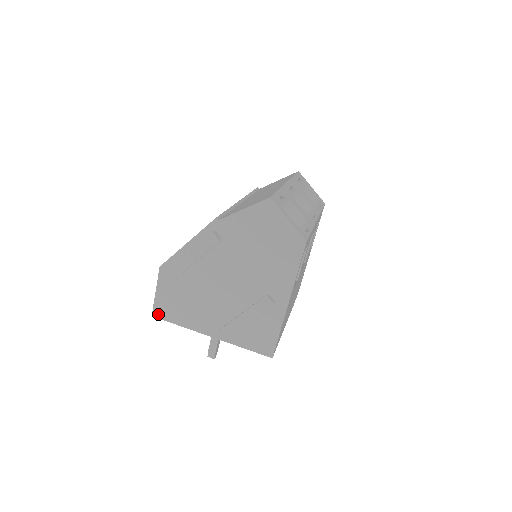
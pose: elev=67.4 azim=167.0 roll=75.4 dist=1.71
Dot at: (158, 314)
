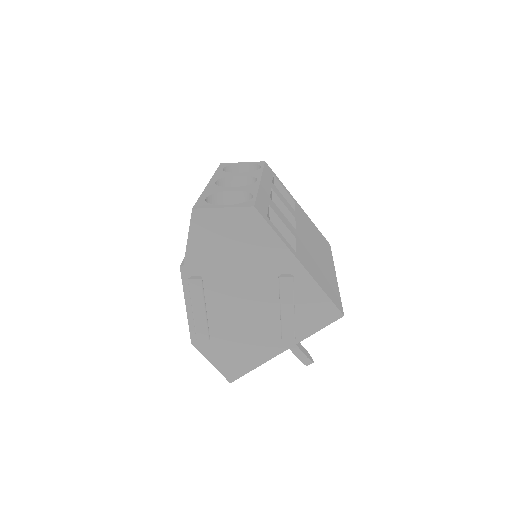
Dot at: (232, 377)
